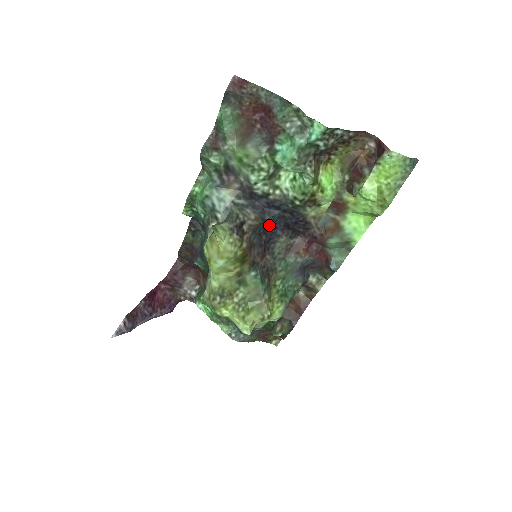
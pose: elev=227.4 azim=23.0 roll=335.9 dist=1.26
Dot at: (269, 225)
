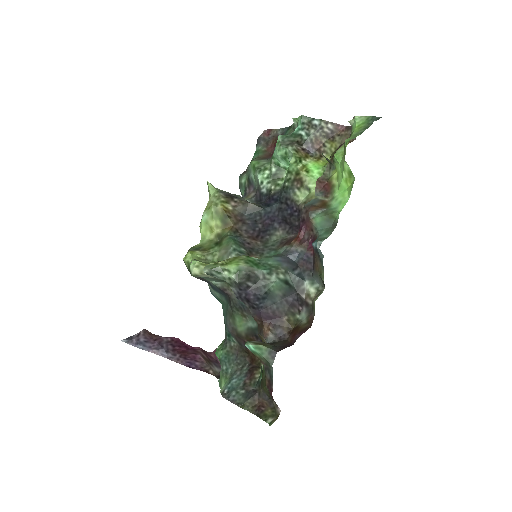
Dot at: (267, 216)
